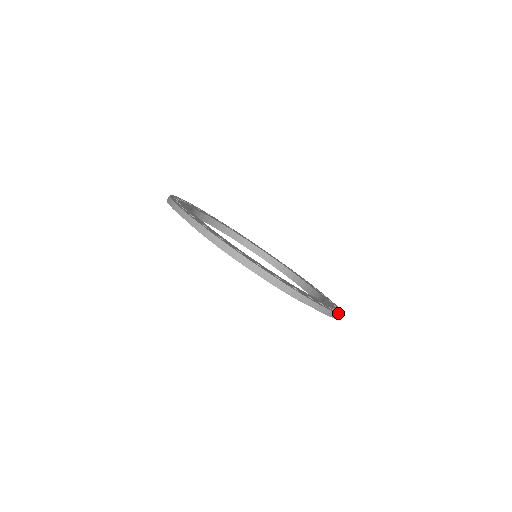
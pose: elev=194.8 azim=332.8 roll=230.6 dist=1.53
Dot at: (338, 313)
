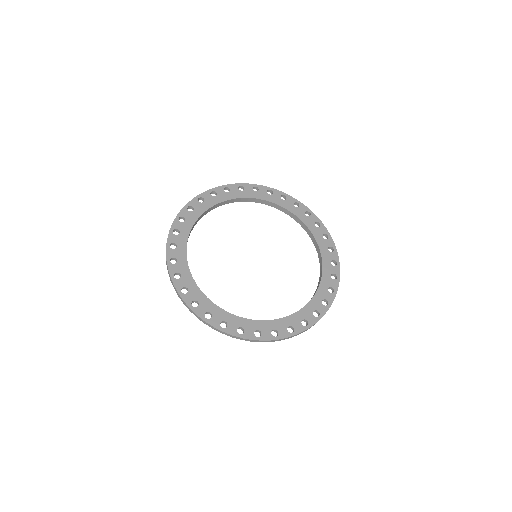
Dot at: (281, 337)
